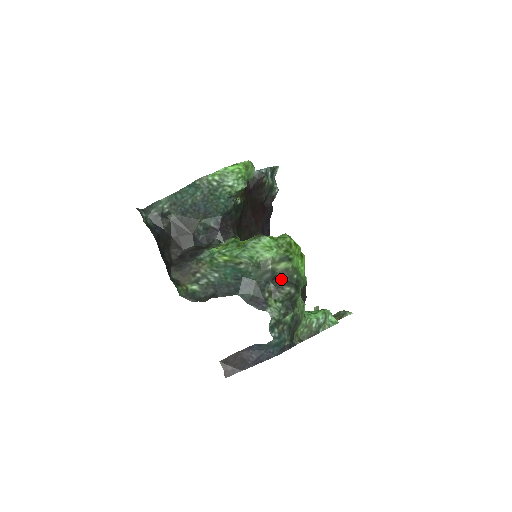
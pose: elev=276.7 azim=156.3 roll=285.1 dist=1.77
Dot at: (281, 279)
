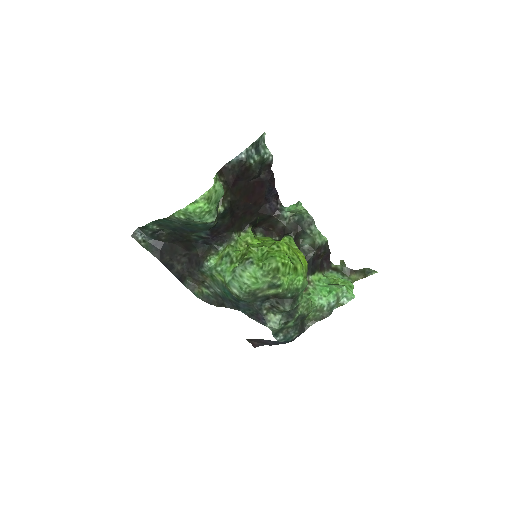
Dot at: (276, 298)
